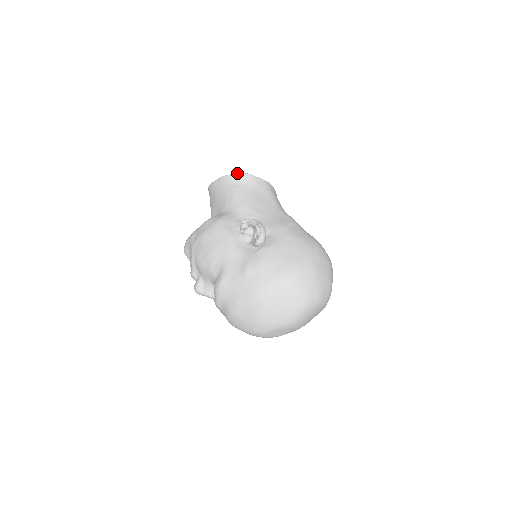
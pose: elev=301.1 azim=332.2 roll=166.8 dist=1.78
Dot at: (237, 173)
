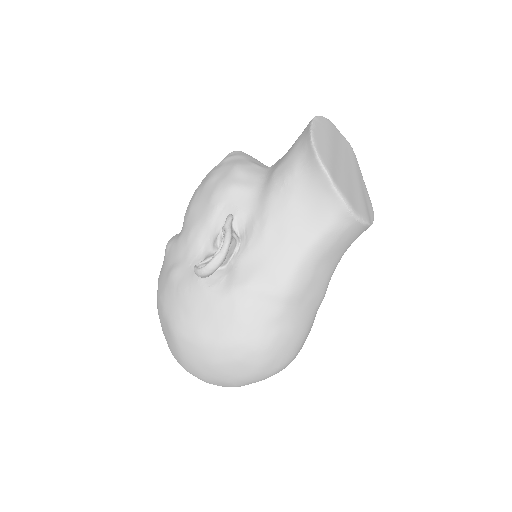
Dot at: (317, 153)
